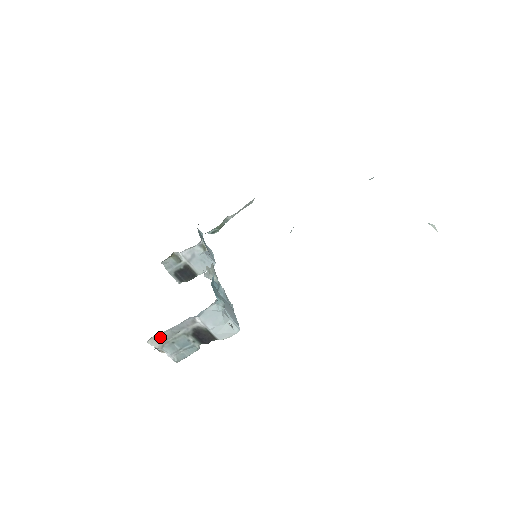
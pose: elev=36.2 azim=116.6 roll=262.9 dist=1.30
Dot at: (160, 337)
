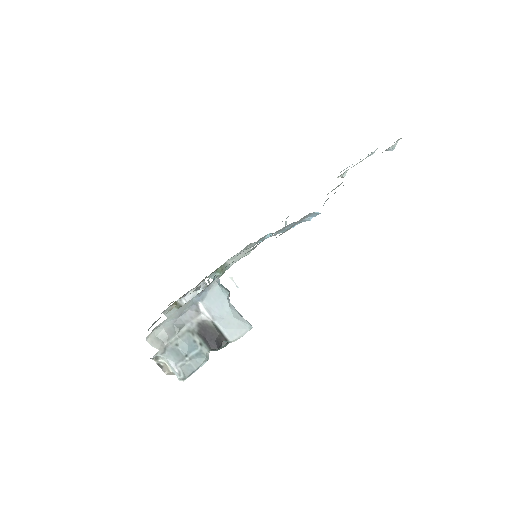
Dot at: (161, 334)
